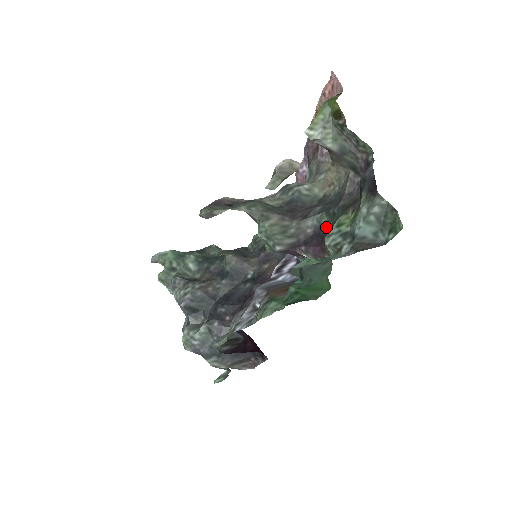
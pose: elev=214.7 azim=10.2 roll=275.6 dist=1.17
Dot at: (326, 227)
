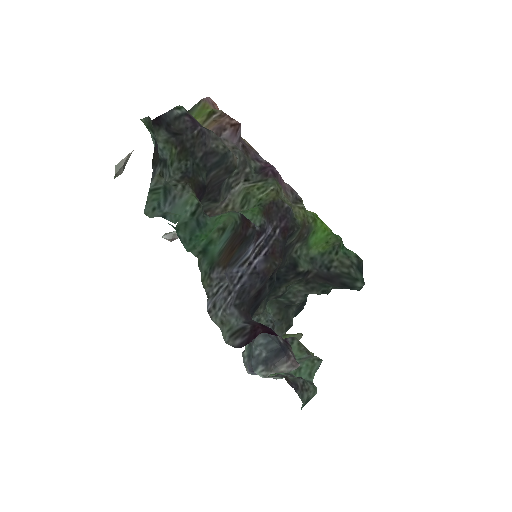
Dot at: (202, 178)
